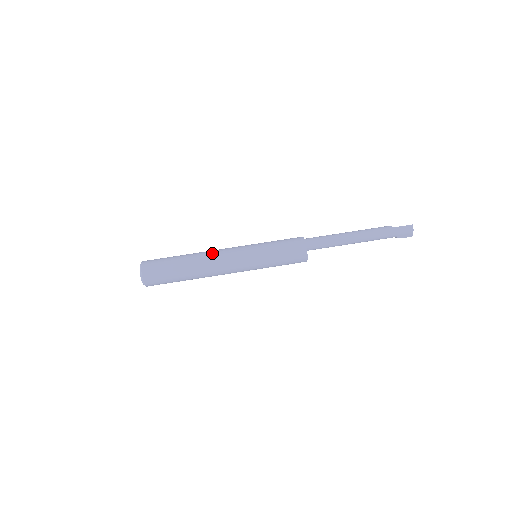
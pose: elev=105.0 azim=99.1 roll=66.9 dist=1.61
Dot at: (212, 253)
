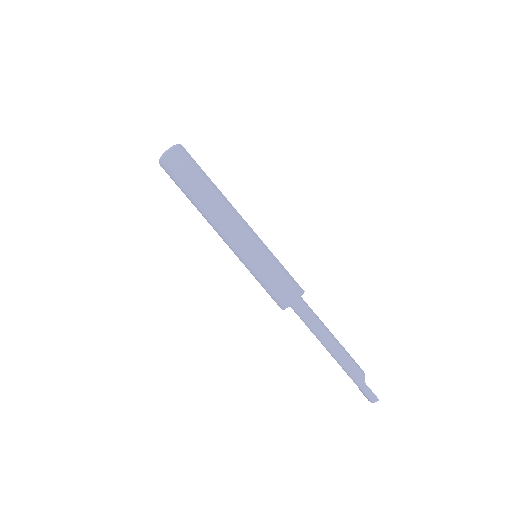
Dot at: (227, 213)
